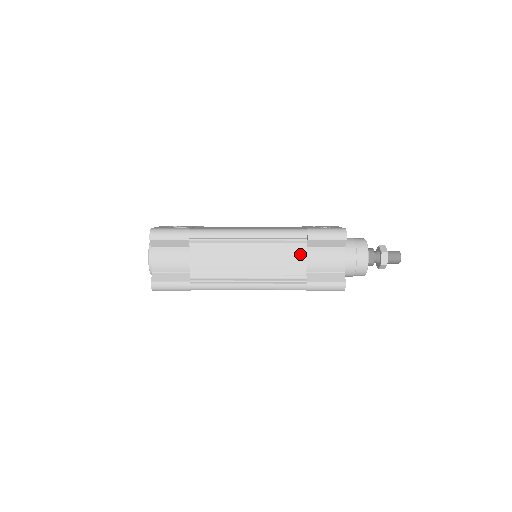
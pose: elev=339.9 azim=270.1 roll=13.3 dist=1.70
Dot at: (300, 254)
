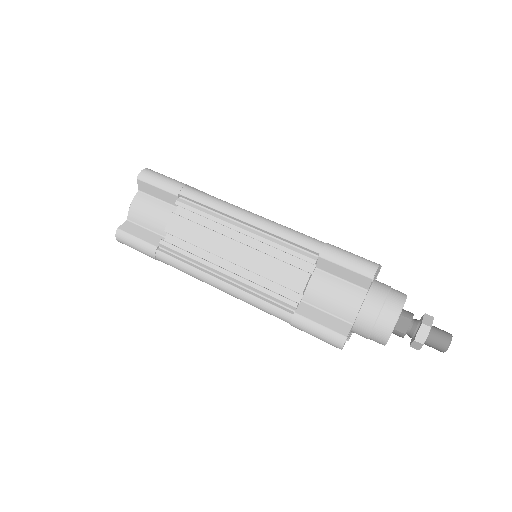
Dot at: (301, 271)
